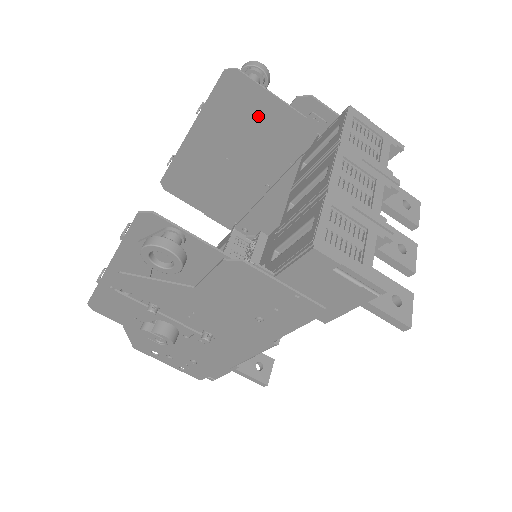
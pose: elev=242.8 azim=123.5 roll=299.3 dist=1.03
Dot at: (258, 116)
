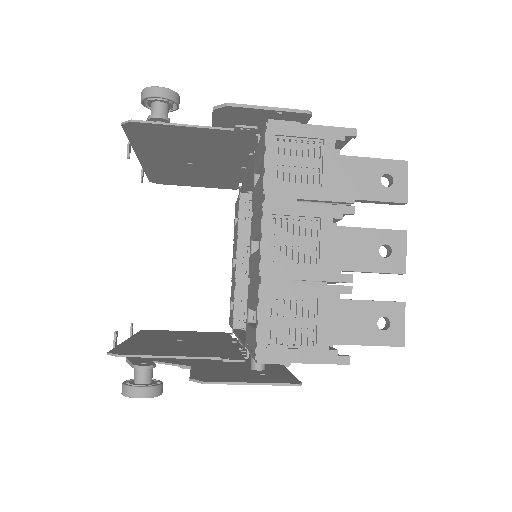
Dot at: (186, 139)
